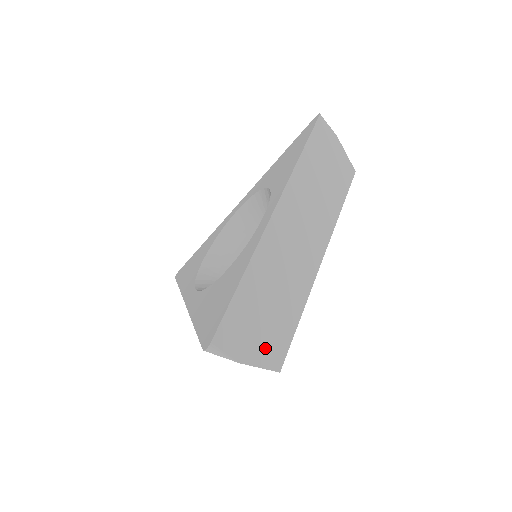
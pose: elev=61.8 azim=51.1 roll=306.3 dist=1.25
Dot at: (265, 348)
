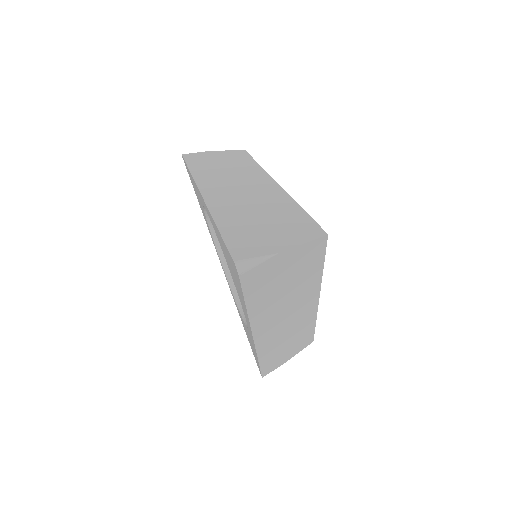
Dot at: (292, 235)
